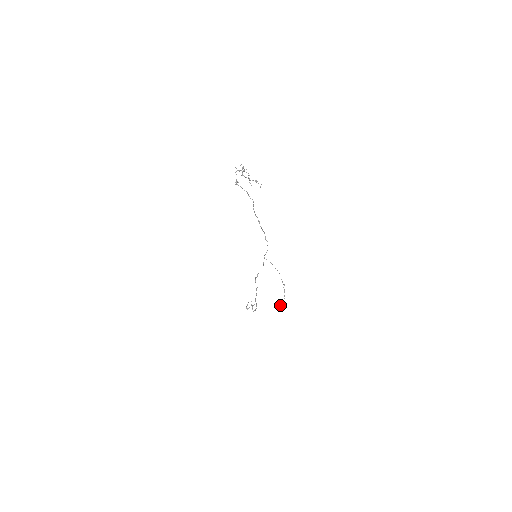
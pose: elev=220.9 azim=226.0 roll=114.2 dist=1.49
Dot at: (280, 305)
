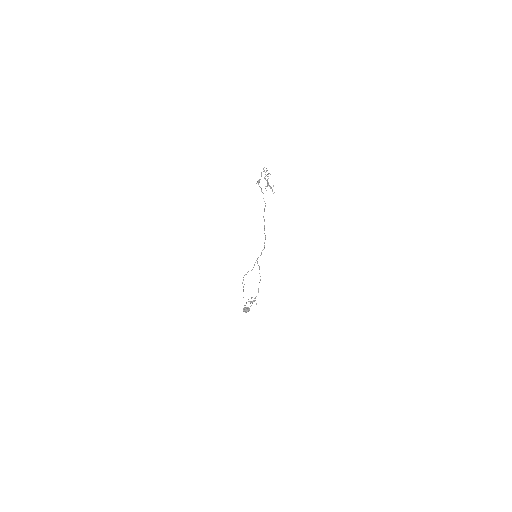
Dot at: (244, 307)
